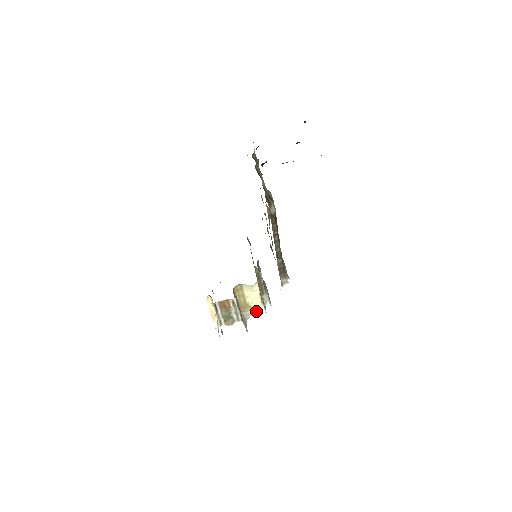
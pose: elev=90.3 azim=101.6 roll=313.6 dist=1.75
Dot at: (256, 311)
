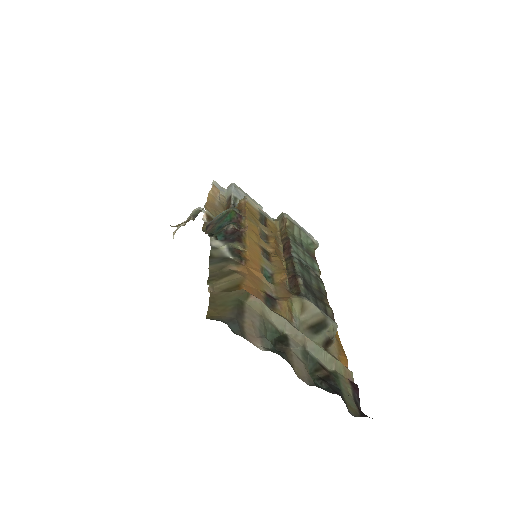
Dot at: occluded
